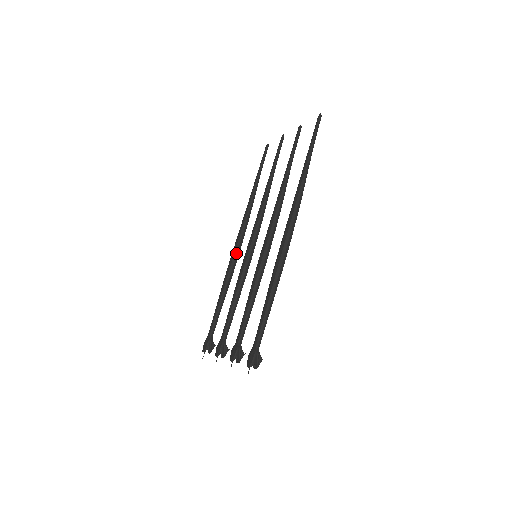
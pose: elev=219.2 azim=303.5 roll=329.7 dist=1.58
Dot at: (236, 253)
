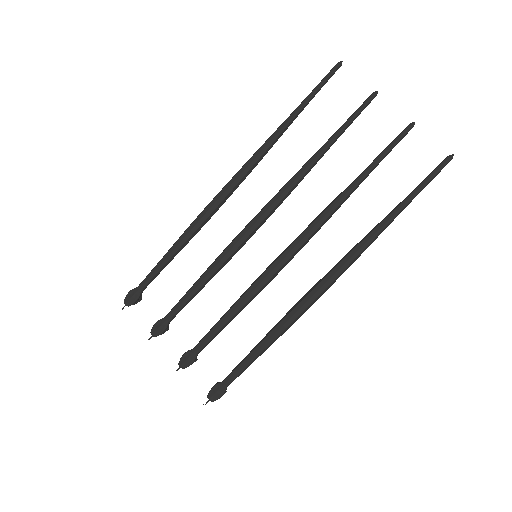
Dot at: occluded
